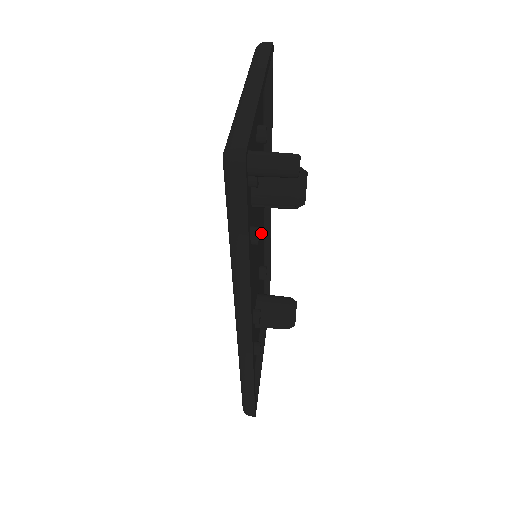
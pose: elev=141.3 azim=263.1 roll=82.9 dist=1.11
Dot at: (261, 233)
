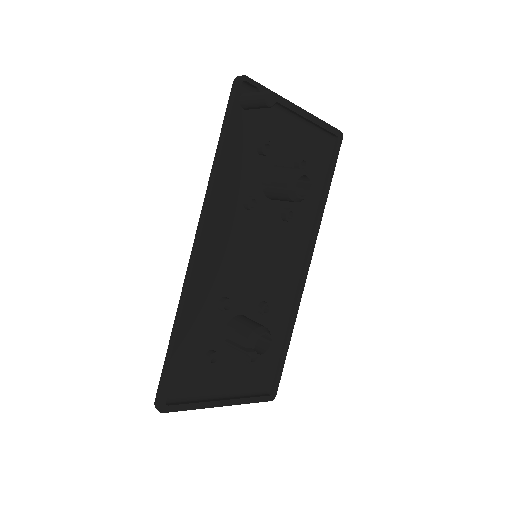
Dot at: (283, 278)
